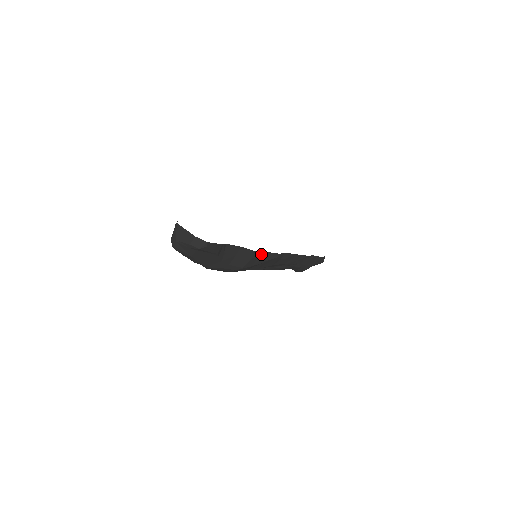
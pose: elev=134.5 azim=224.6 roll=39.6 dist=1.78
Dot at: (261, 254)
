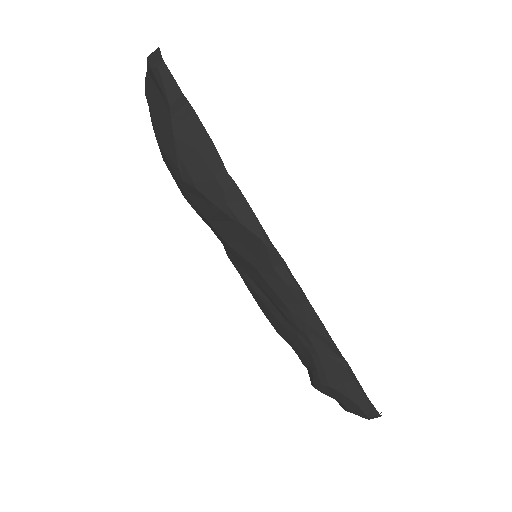
Dot at: (237, 196)
